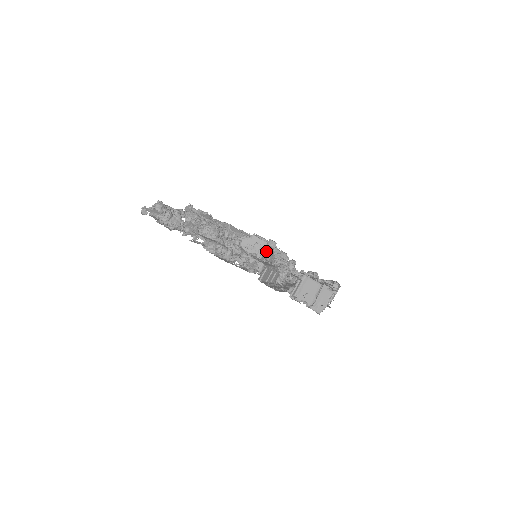
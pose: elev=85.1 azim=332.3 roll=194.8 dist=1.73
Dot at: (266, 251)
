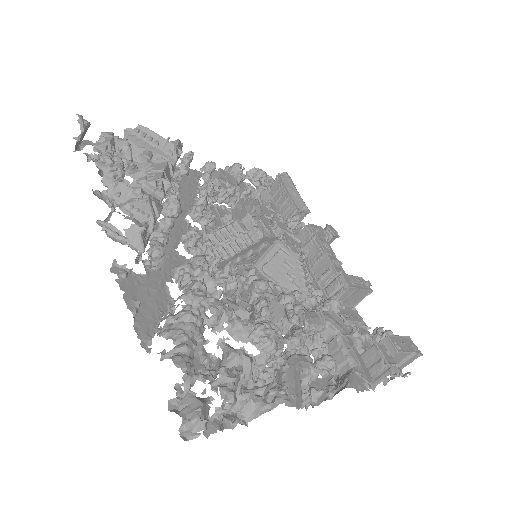
Dot at: (282, 256)
